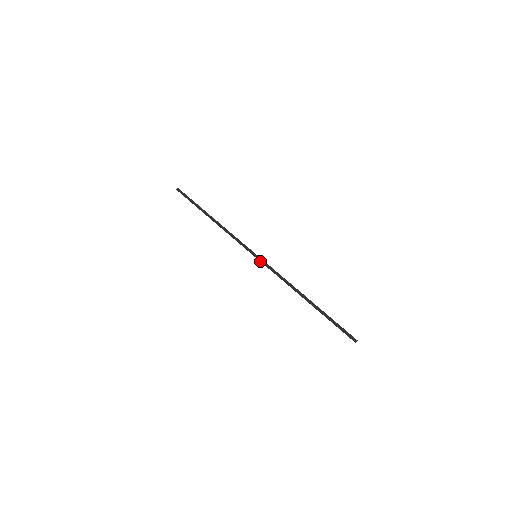
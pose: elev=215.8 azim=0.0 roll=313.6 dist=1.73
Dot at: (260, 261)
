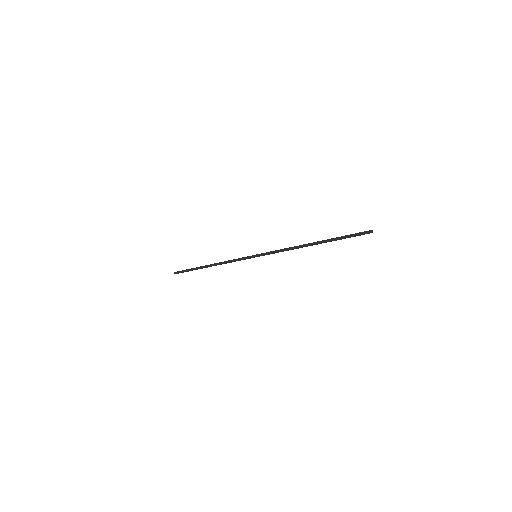
Dot at: occluded
